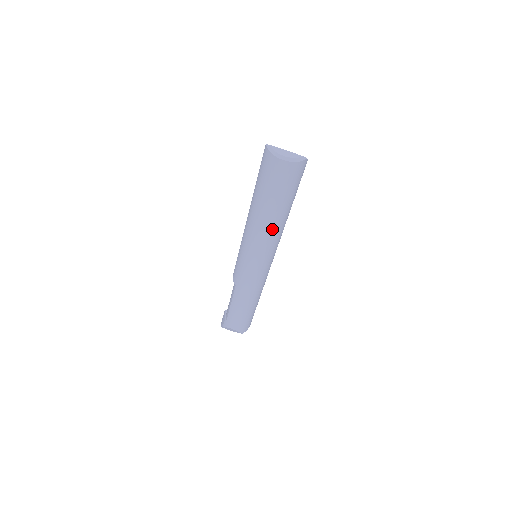
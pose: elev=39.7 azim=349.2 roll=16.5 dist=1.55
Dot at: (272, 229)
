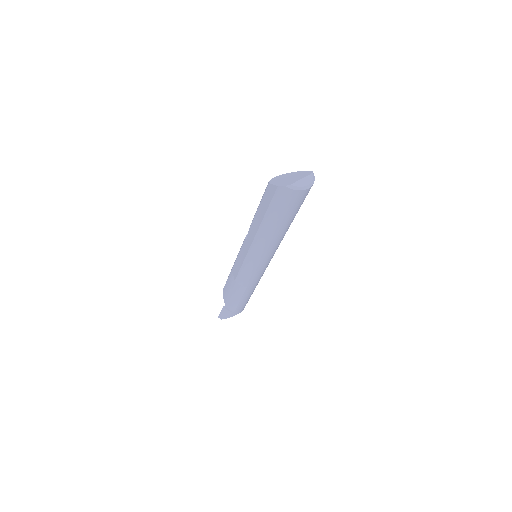
Dot at: occluded
